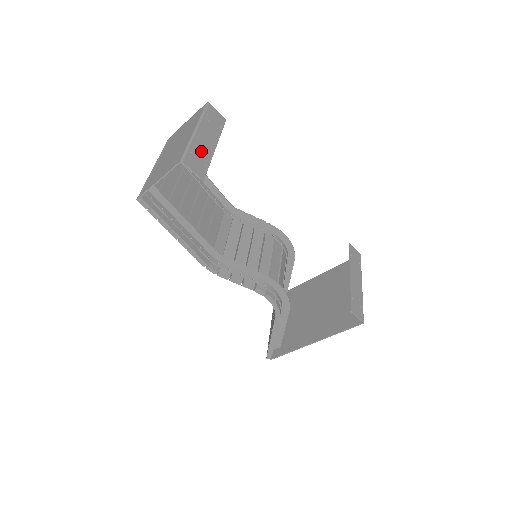
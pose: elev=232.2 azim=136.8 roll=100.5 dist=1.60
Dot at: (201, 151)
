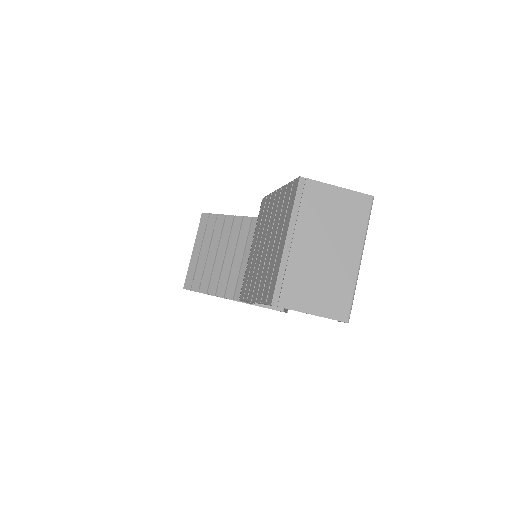
Dot at: occluded
